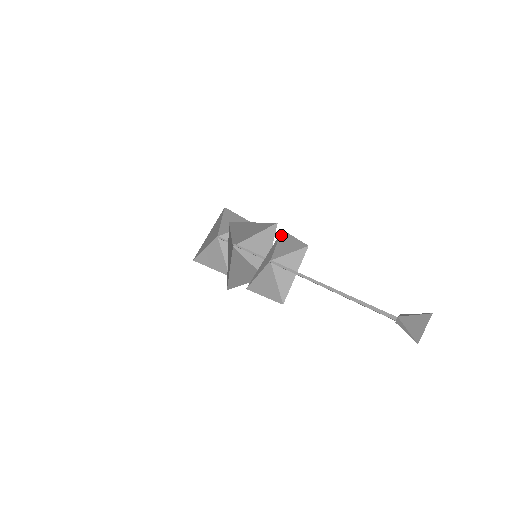
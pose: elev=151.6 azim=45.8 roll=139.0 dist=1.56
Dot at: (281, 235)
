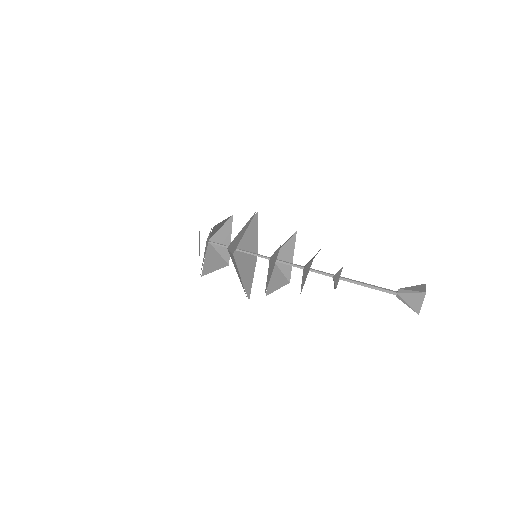
Dot at: occluded
